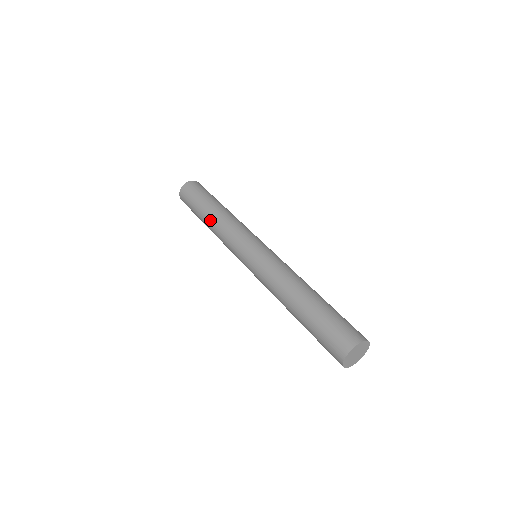
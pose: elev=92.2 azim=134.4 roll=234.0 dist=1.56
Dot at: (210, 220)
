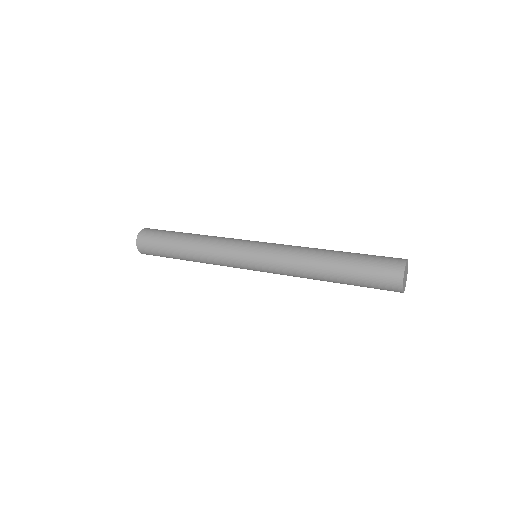
Dot at: (192, 260)
